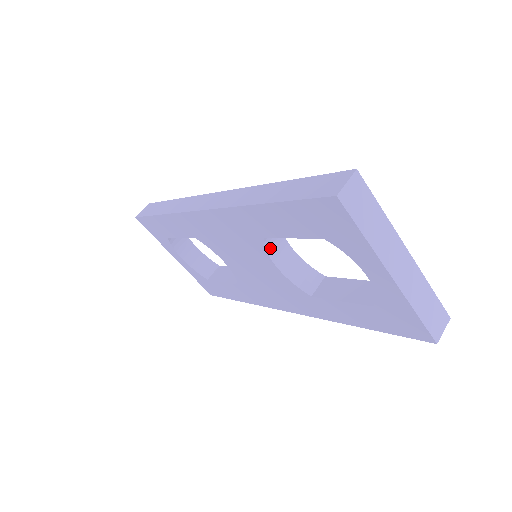
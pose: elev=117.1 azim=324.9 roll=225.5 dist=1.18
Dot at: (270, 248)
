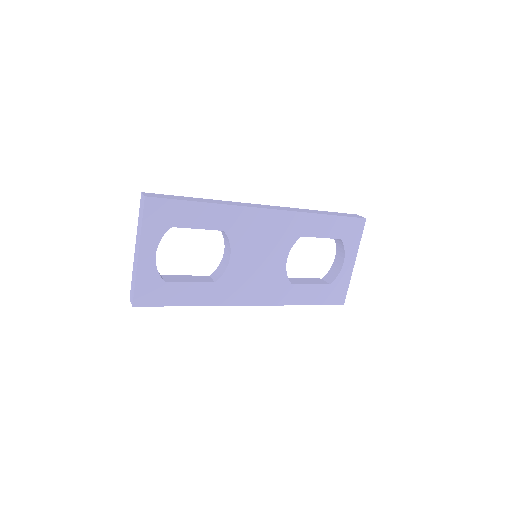
Dot at: (290, 246)
